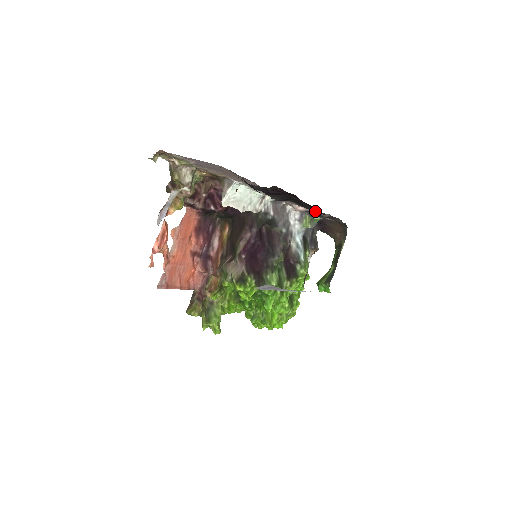
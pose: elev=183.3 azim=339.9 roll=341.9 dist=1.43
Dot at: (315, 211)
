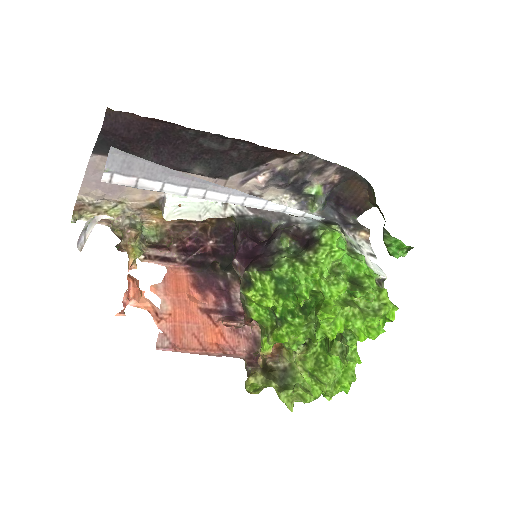
Dot at: (260, 159)
